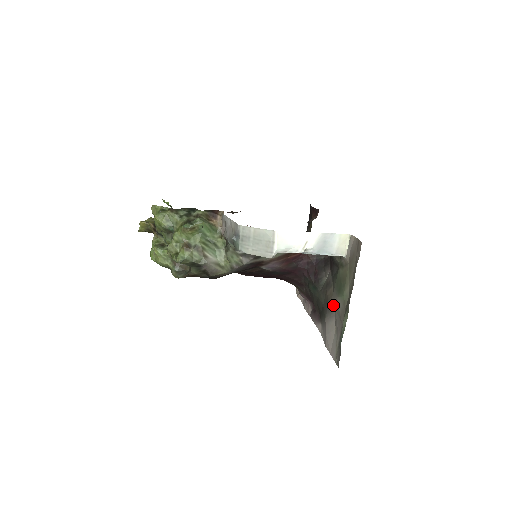
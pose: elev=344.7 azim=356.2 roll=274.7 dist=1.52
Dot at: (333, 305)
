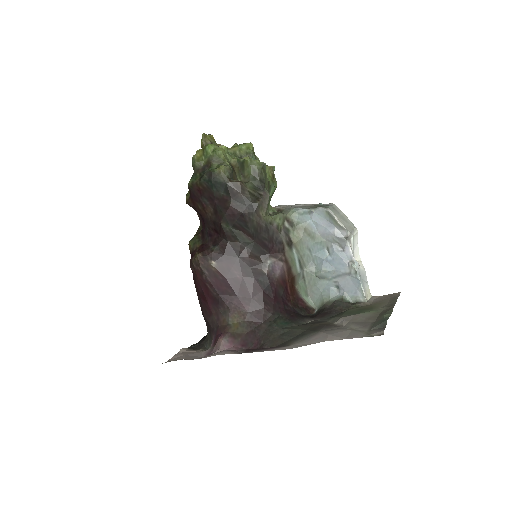
Dot at: (345, 320)
